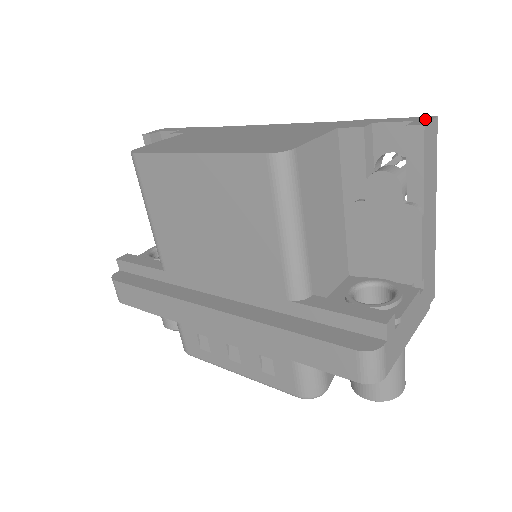
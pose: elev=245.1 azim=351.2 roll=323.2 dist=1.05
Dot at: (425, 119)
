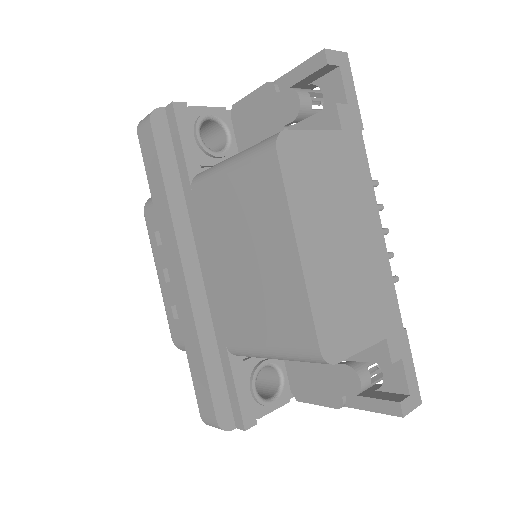
Dot at: (415, 402)
